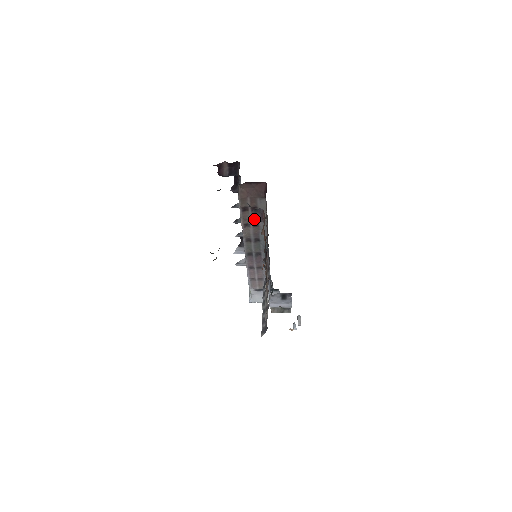
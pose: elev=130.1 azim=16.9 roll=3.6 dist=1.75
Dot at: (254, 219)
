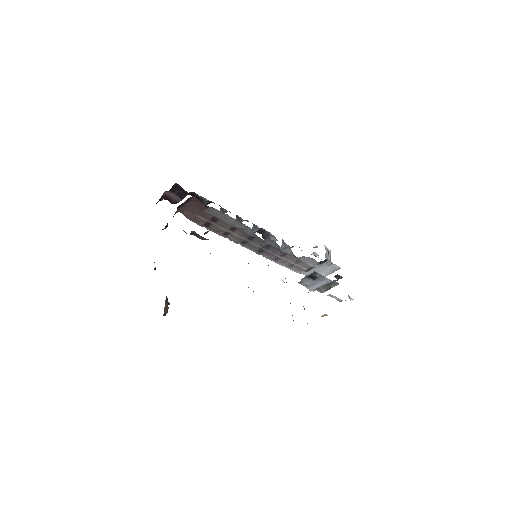
Dot at: (225, 226)
